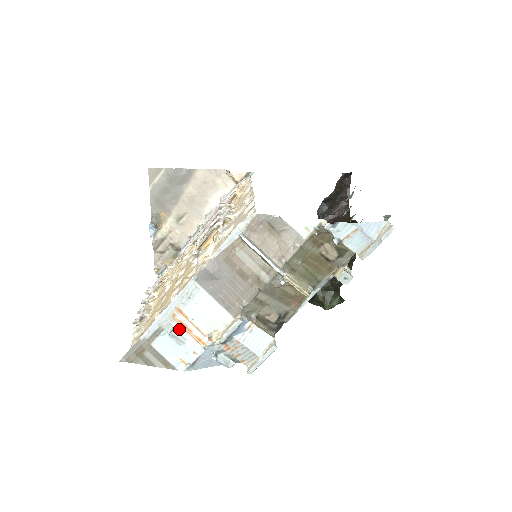
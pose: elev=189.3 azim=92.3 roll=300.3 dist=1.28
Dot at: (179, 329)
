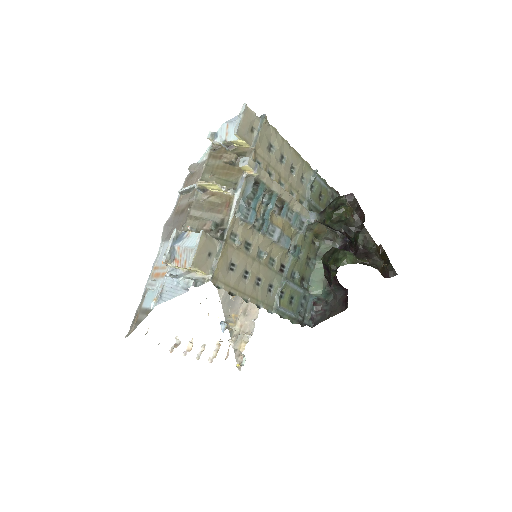
Dot at: (154, 280)
